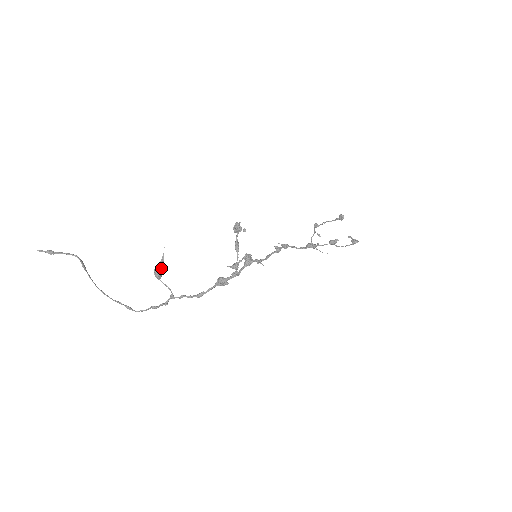
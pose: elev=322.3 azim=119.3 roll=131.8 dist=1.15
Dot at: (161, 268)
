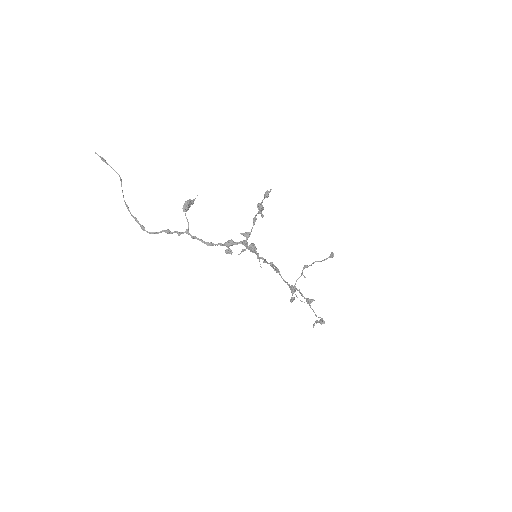
Dot at: (190, 204)
